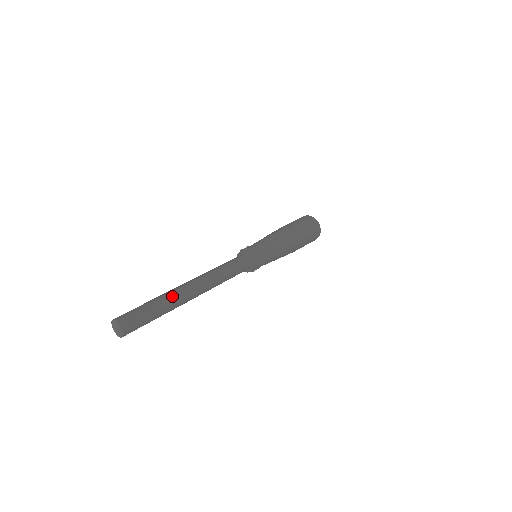
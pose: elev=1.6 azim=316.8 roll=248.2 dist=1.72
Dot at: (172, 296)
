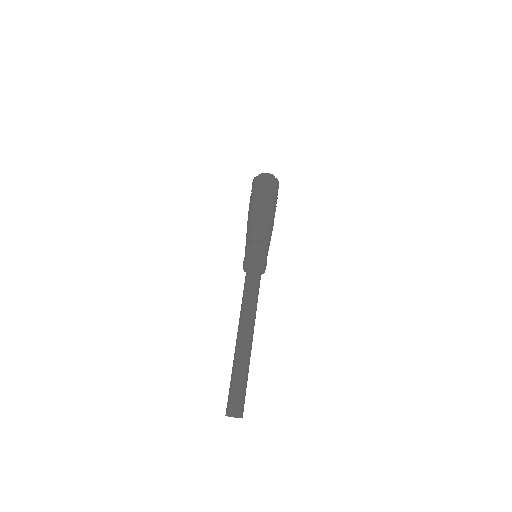
Dot at: (247, 360)
